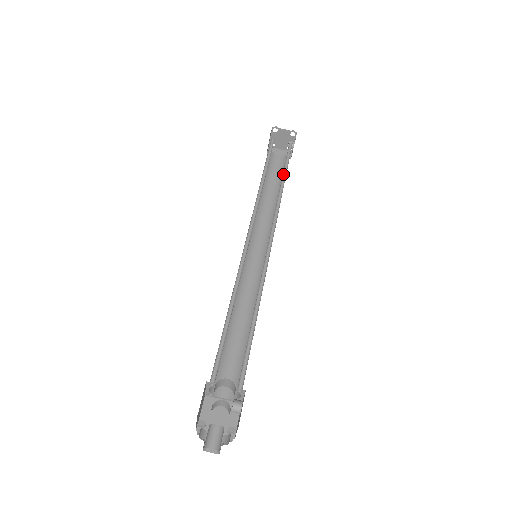
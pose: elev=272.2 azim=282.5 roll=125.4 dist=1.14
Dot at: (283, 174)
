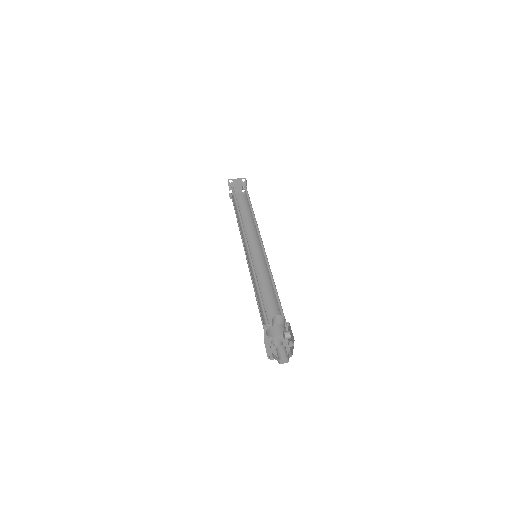
Dot at: (249, 205)
